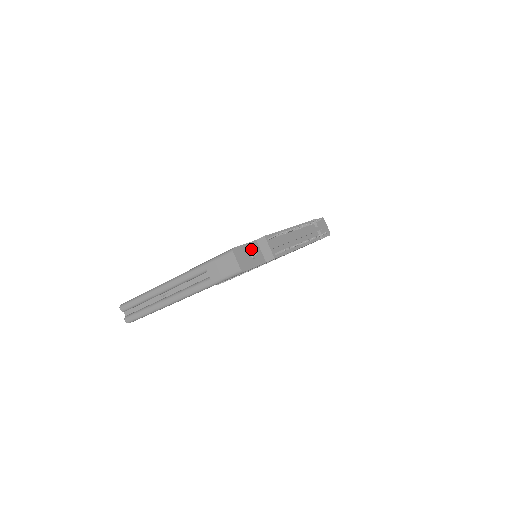
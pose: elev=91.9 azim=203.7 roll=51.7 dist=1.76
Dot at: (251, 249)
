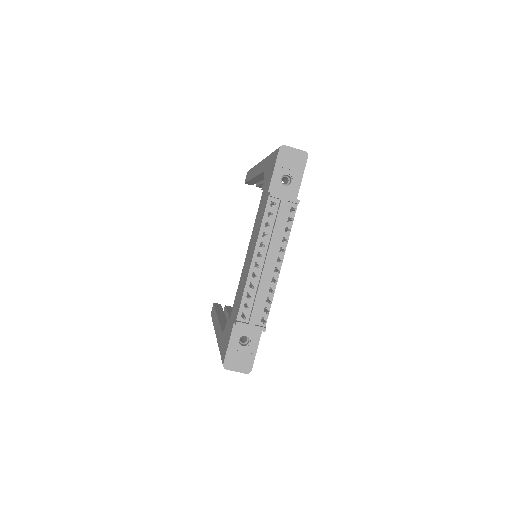
Dot at: (238, 338)
